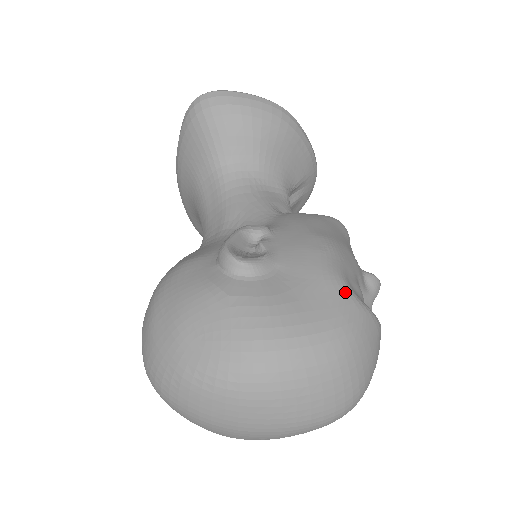
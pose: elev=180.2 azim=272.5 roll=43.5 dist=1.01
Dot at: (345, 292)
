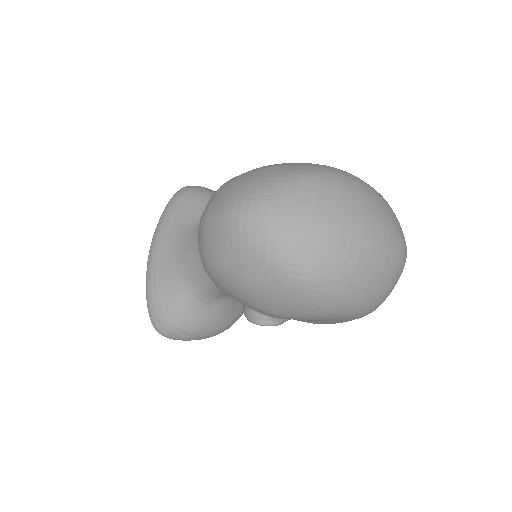
Dot at: occluded
